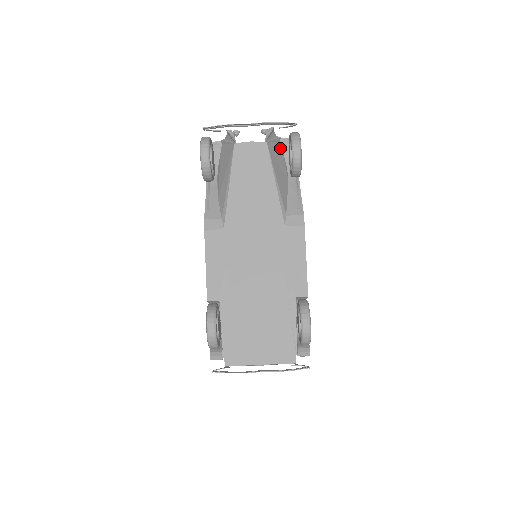
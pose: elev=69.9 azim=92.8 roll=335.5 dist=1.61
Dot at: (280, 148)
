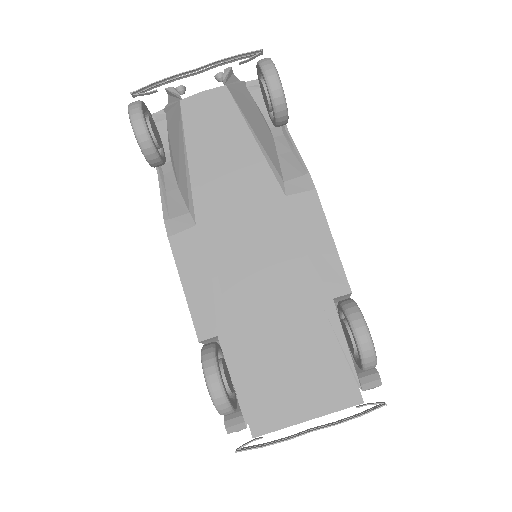
Dot at: (249, 95)
